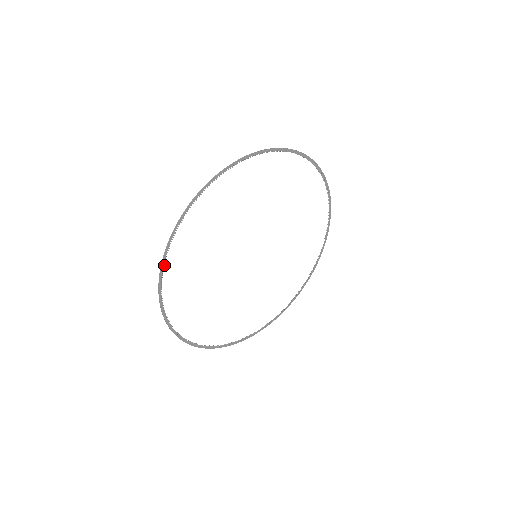
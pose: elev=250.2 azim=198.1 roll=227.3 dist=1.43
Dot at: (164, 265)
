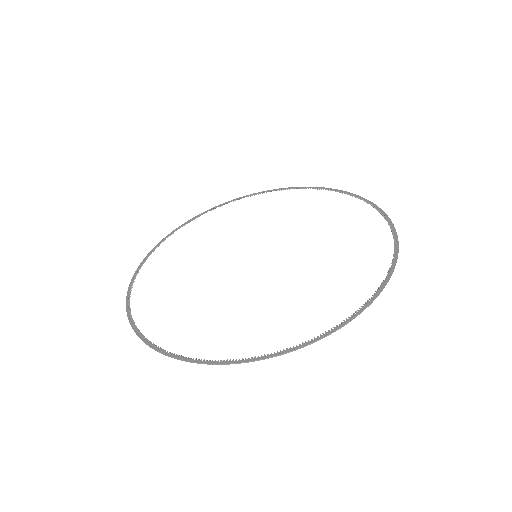
Dot at: (240, 360)
